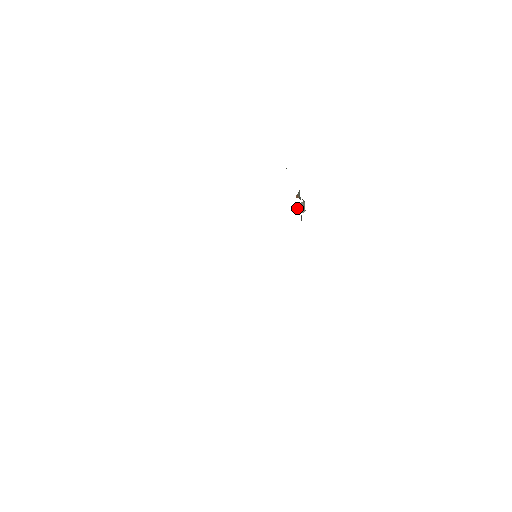
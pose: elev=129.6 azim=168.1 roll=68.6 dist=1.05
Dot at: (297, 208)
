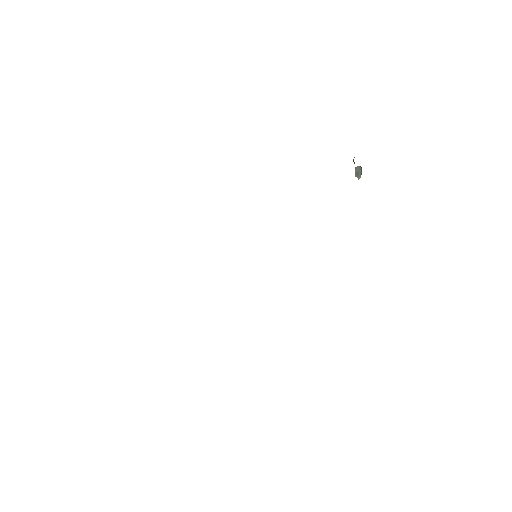
Dot at: (355, 171)
